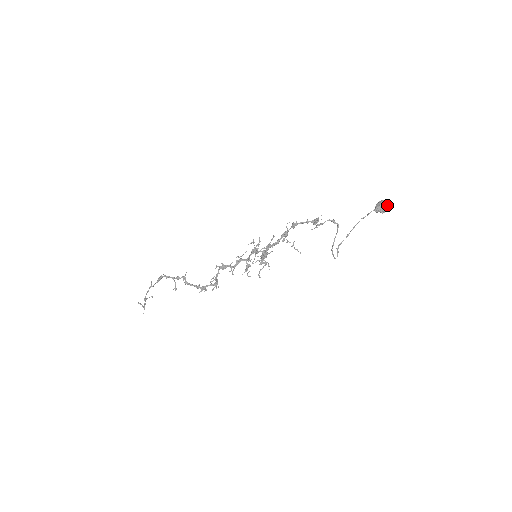
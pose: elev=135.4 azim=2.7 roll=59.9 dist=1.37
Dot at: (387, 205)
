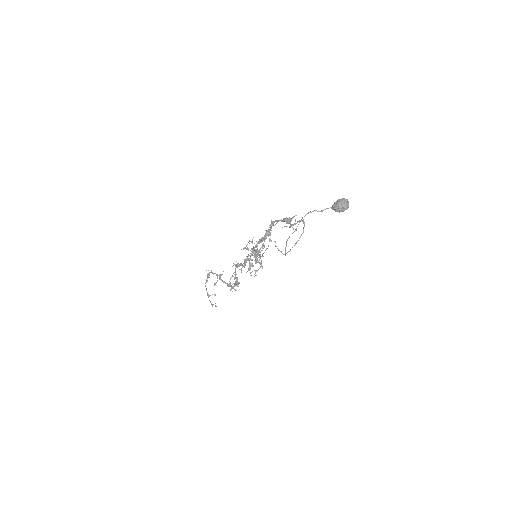
Dot at: (342, 203)
